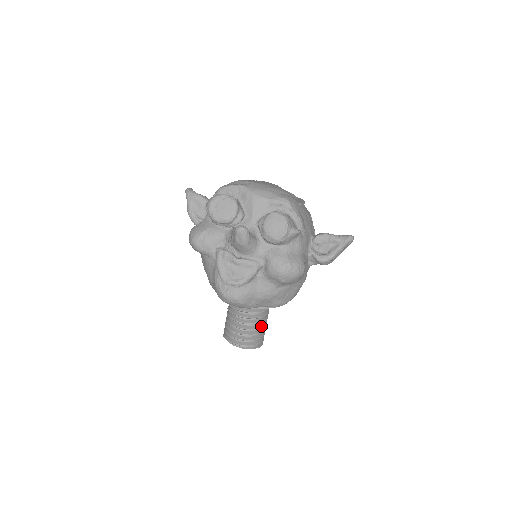
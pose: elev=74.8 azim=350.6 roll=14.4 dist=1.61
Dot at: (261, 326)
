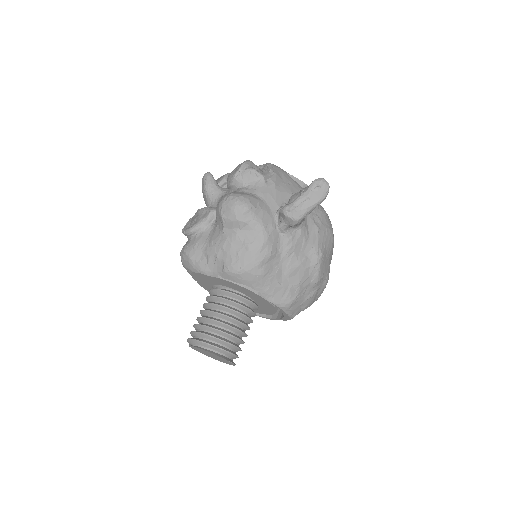
Dot at: (223, 321)
